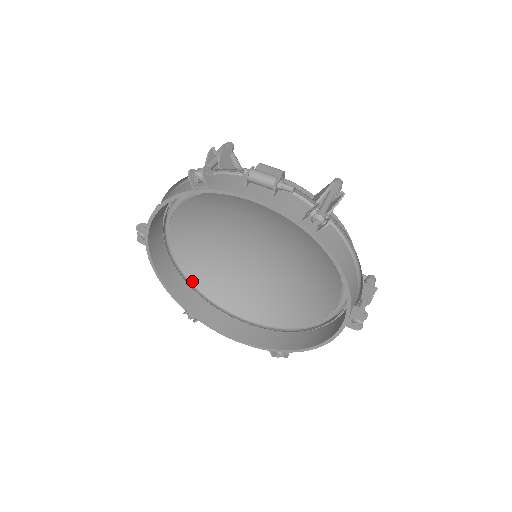
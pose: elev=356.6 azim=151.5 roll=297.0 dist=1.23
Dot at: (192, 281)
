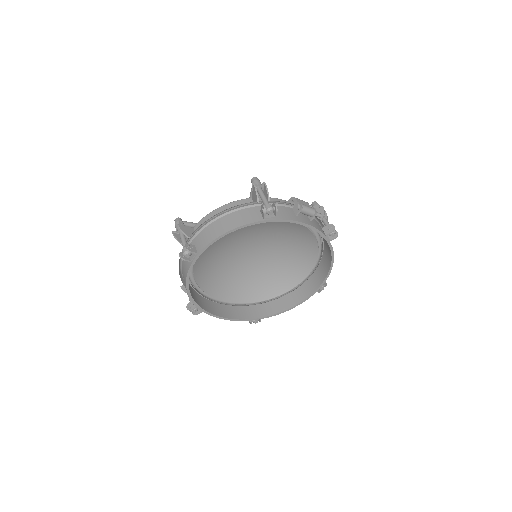
Dot at: (198, 282)
